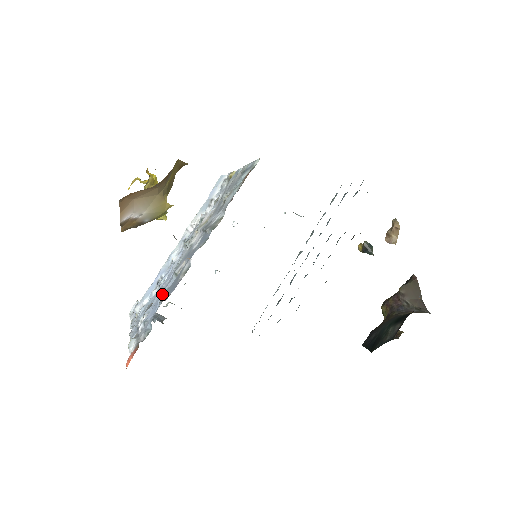
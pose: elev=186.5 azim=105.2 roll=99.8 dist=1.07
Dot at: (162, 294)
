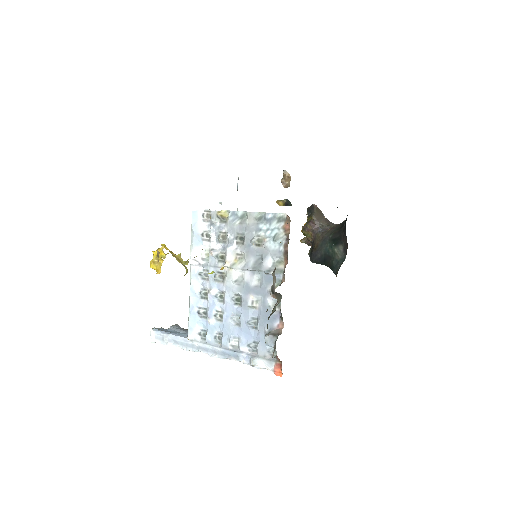
Dot at: (250, 323)
